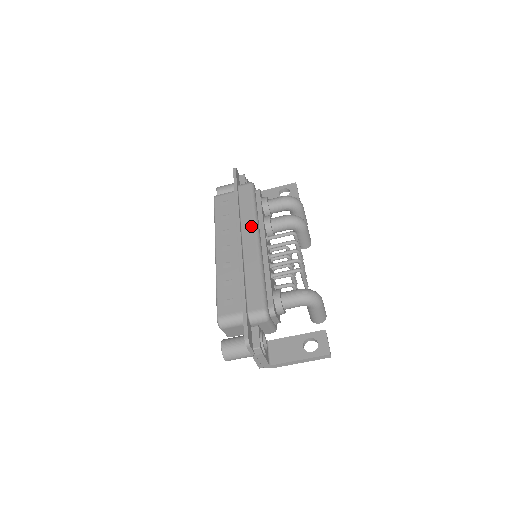
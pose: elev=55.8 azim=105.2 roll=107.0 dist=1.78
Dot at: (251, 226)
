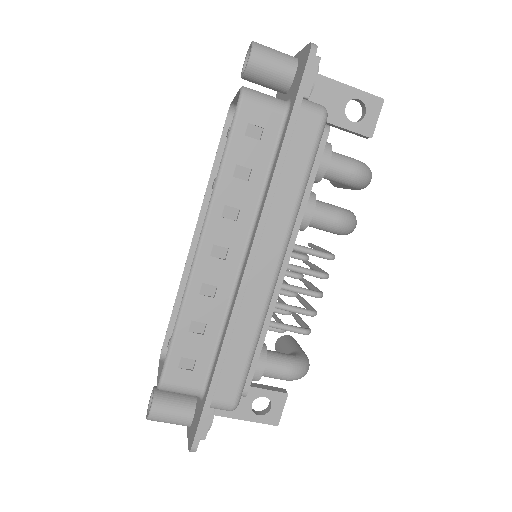
Dot at: (281, 234)
